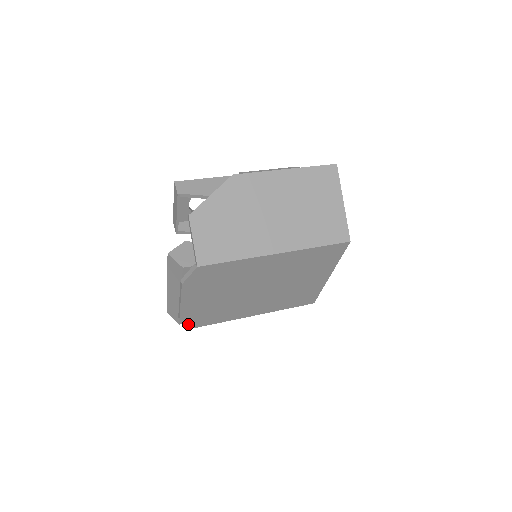
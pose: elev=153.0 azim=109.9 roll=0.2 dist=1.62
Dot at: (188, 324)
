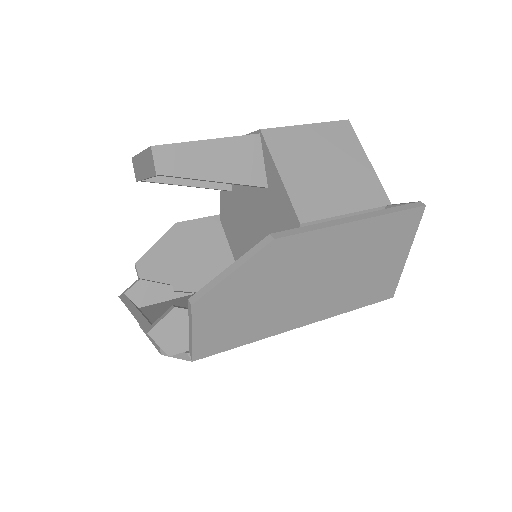
Dot at: occluded
